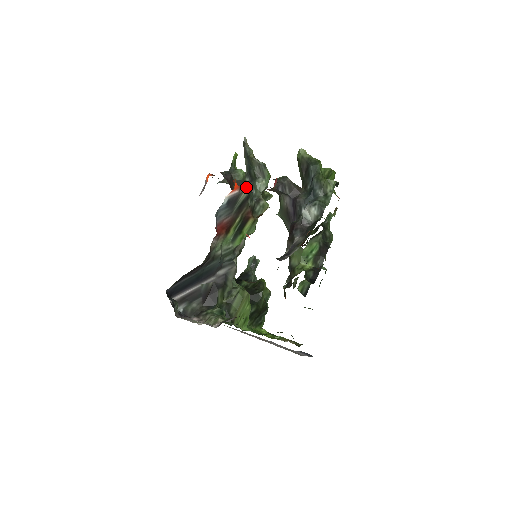
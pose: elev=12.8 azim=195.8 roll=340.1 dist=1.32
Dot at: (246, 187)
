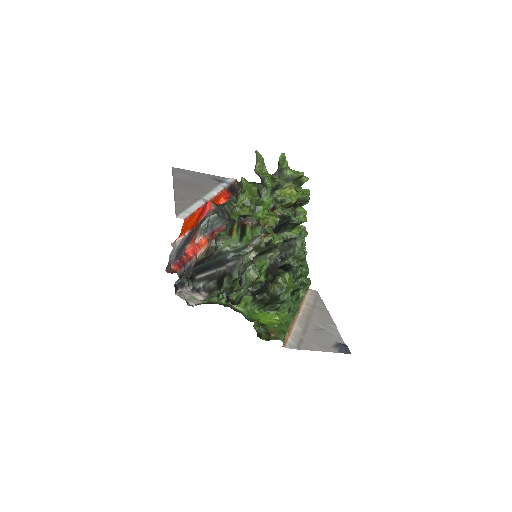
Dot at: occluded
